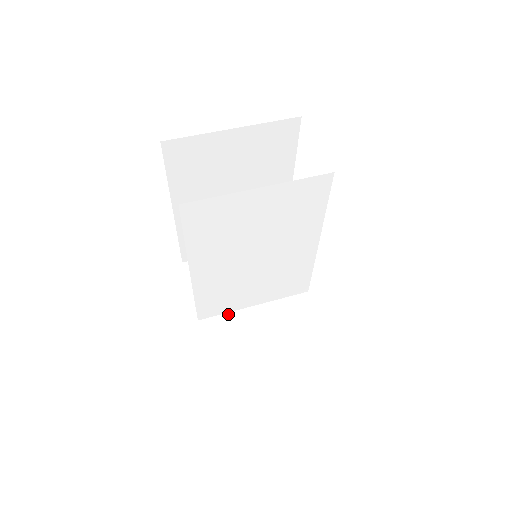
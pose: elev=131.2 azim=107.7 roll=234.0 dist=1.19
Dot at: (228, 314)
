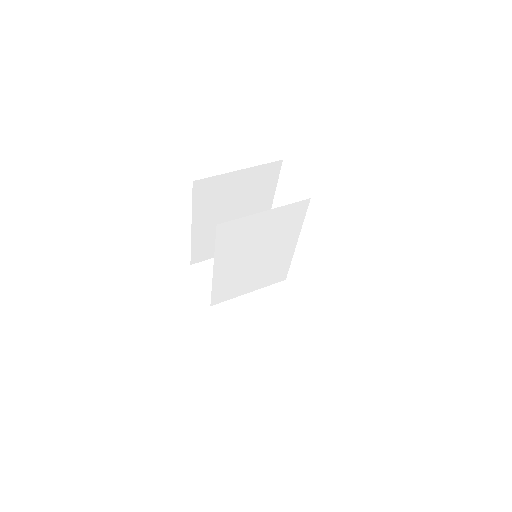
Dot at: (231, 300)
